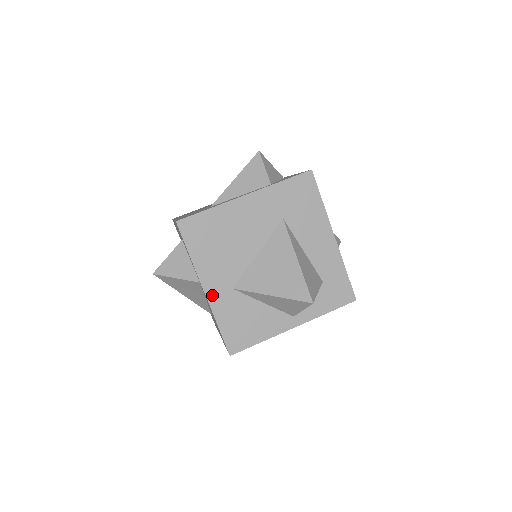
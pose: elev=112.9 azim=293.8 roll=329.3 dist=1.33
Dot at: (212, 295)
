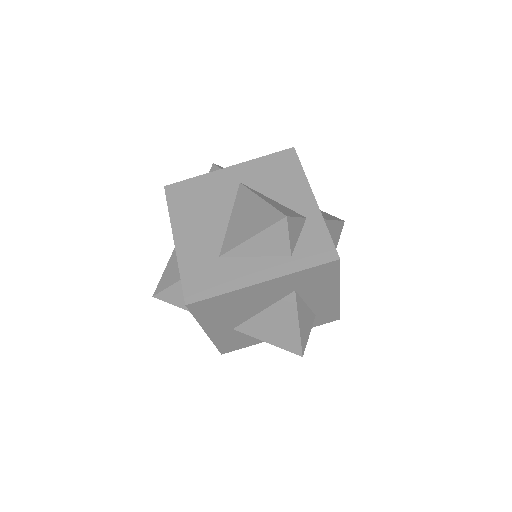
Dot at: (213, 334)
